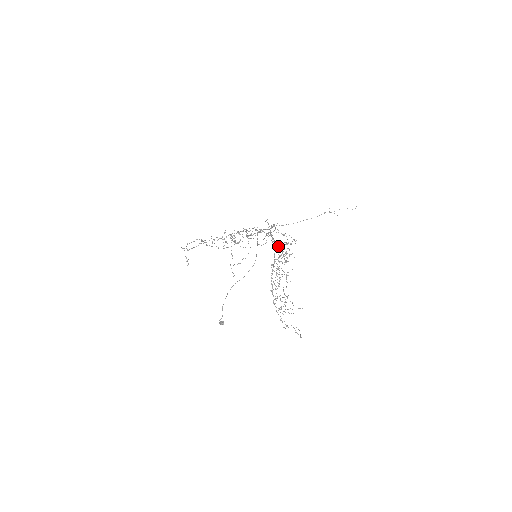
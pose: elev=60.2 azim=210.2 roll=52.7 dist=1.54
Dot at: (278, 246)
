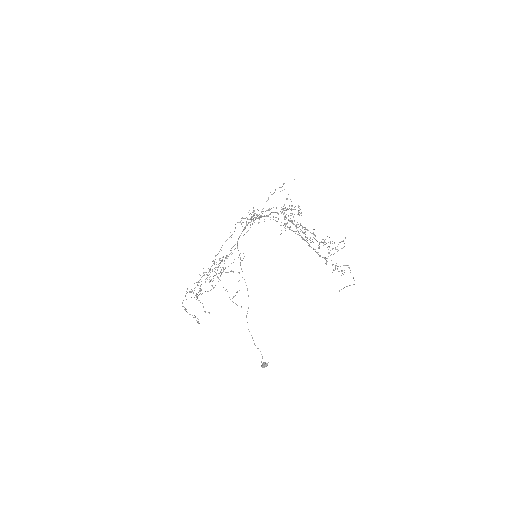
Dot at: occluded
